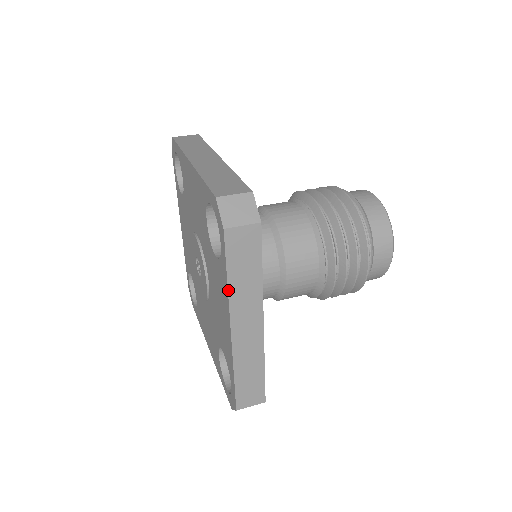
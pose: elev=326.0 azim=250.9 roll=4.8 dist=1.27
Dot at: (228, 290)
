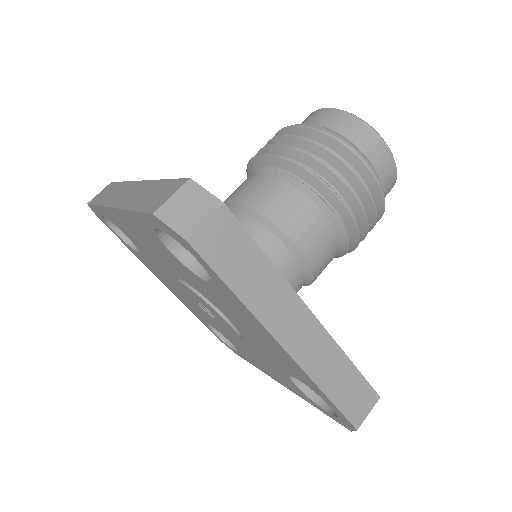
Dot at: (246, 307)
